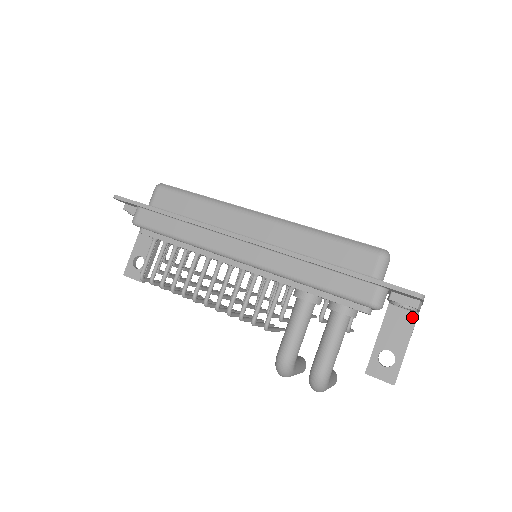
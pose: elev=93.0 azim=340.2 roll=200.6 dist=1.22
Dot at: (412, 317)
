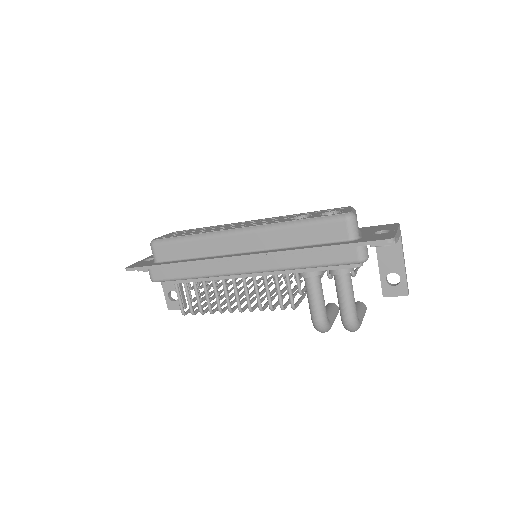
Dot at: occluded
